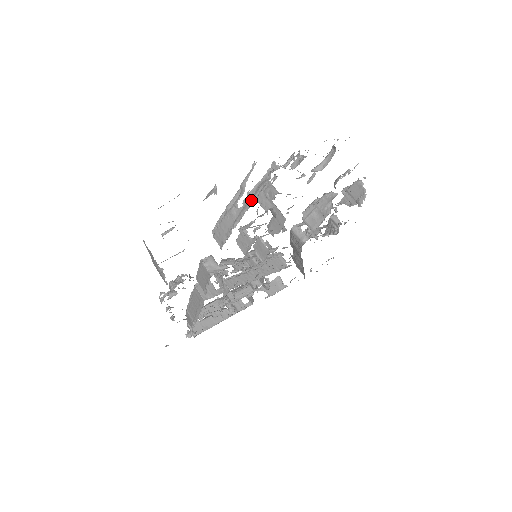
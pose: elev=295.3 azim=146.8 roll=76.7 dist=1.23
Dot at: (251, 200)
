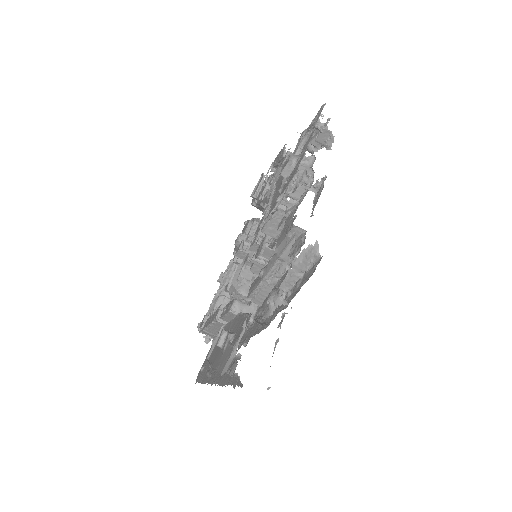
Dot at: (301, 270)
